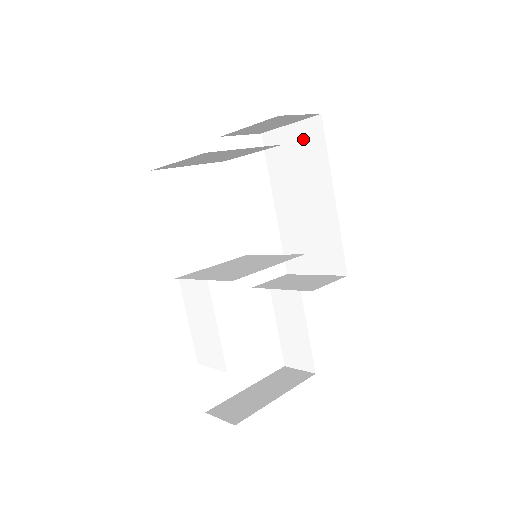
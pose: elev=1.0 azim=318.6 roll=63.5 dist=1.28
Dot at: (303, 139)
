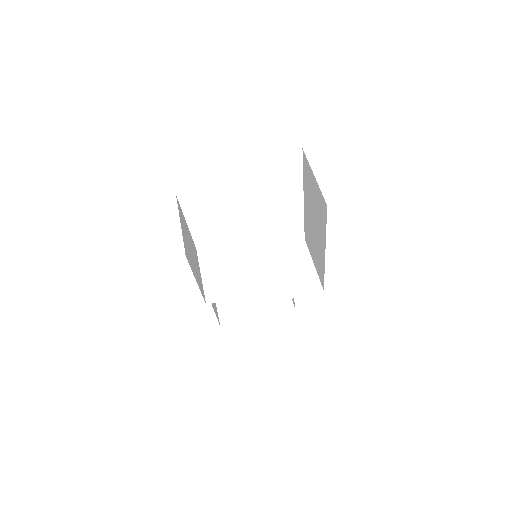
Dot at: (318, 198)
